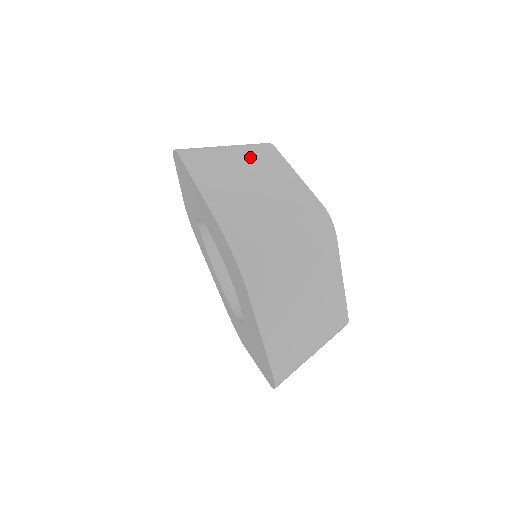
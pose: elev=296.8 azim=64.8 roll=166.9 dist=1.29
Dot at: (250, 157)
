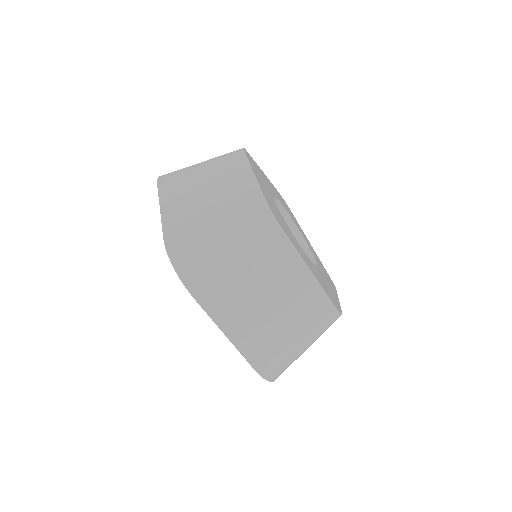
Dot at: (216, 168)
